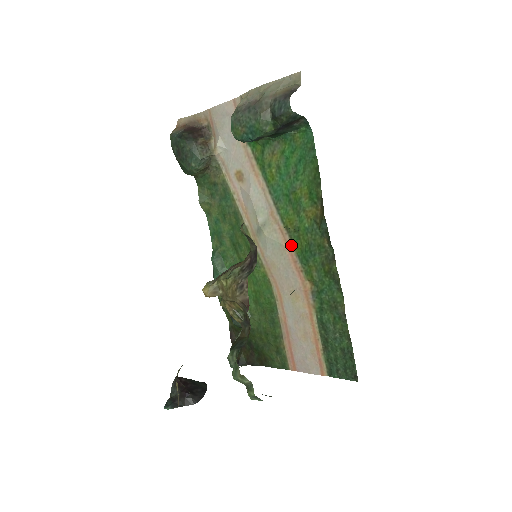
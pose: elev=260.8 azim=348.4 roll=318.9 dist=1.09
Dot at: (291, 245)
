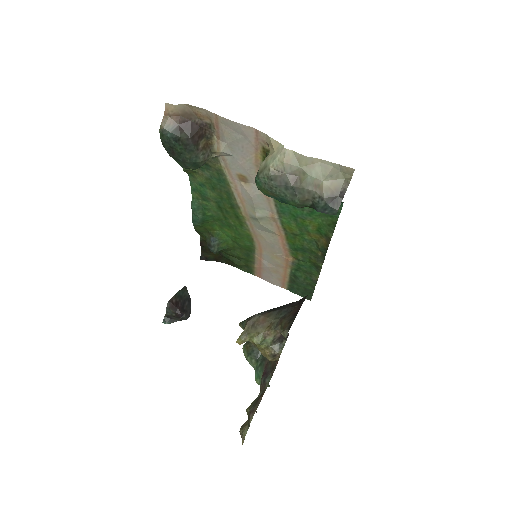
Dot at: (284, 237)
